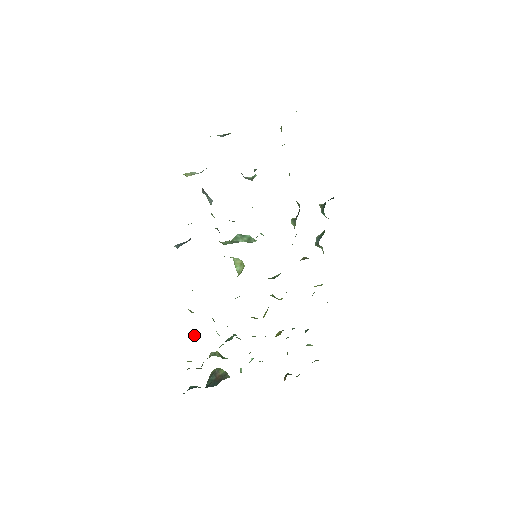
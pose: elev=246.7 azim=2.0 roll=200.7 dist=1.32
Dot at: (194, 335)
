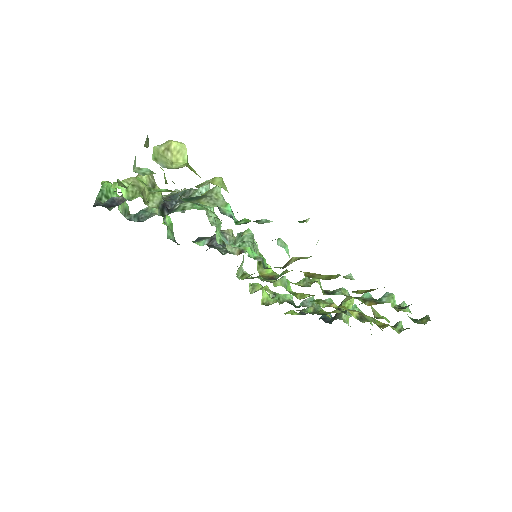
Dot at: (273, 301)
